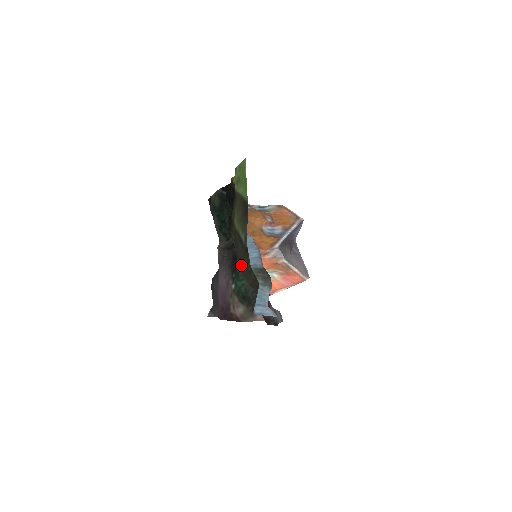
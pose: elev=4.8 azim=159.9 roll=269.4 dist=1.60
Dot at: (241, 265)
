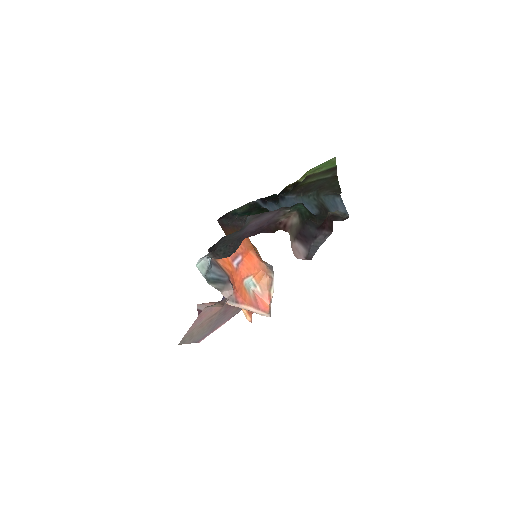
Dot at: (323, 185)
